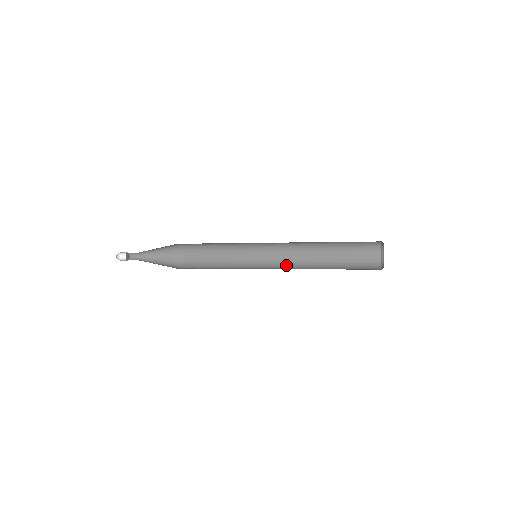
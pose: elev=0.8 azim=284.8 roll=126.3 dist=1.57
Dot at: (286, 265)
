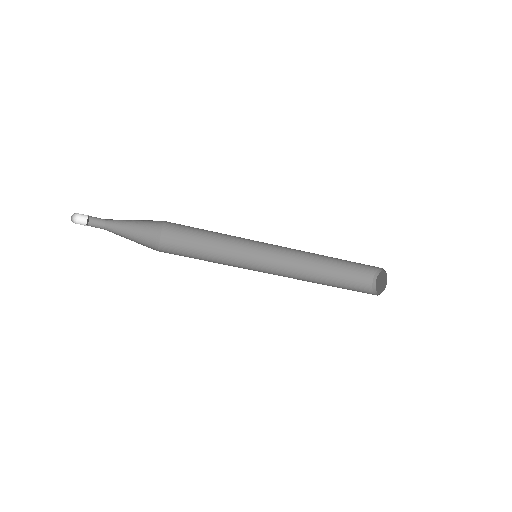
Dot at: (283, 276)
